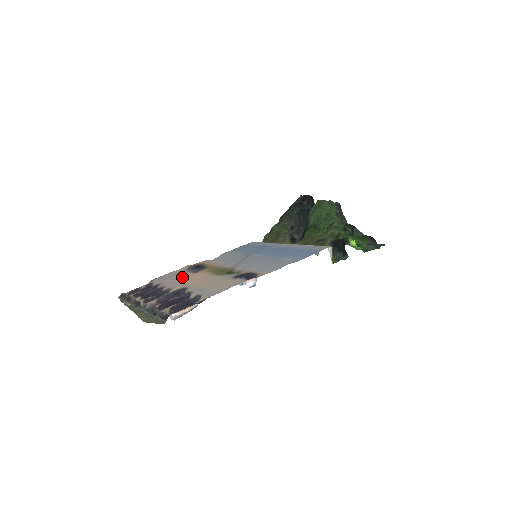
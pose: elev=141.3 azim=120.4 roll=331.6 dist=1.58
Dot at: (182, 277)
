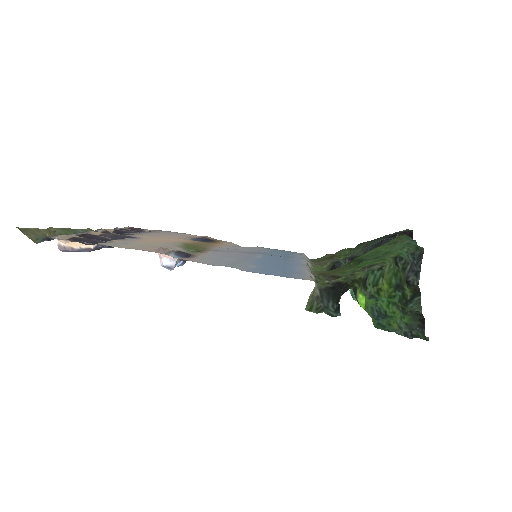
Dot at: (171, 236)
